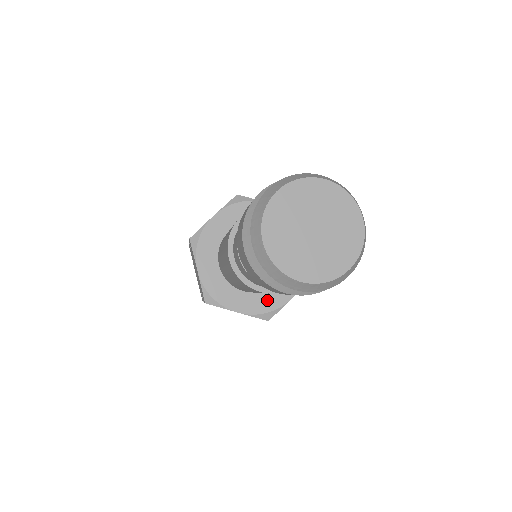
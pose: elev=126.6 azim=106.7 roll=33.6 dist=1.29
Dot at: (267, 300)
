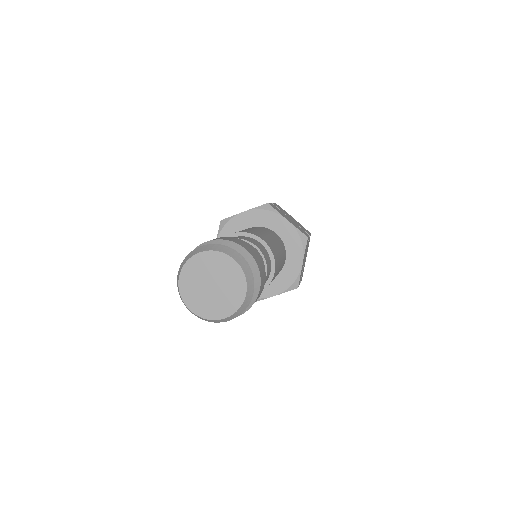
Dot at: (287, 276)
